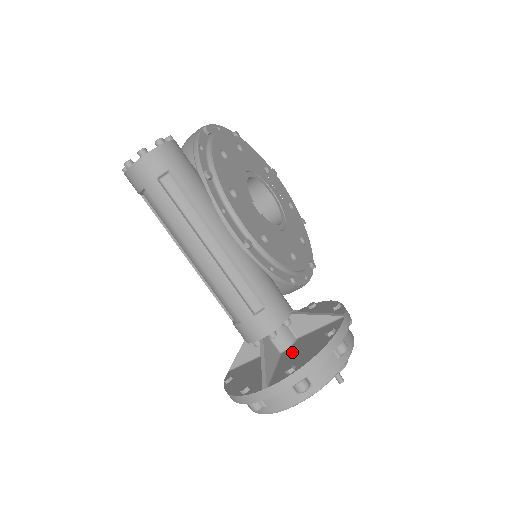
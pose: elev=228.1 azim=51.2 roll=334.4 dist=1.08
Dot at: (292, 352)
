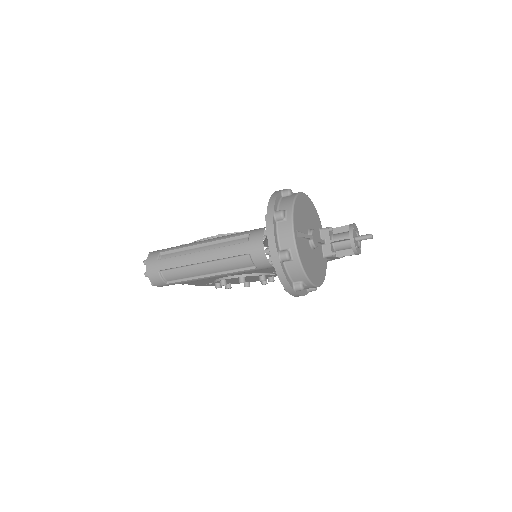
Dot at: occluded
